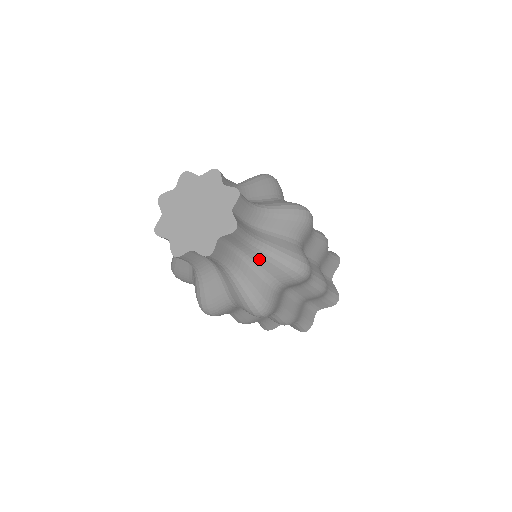
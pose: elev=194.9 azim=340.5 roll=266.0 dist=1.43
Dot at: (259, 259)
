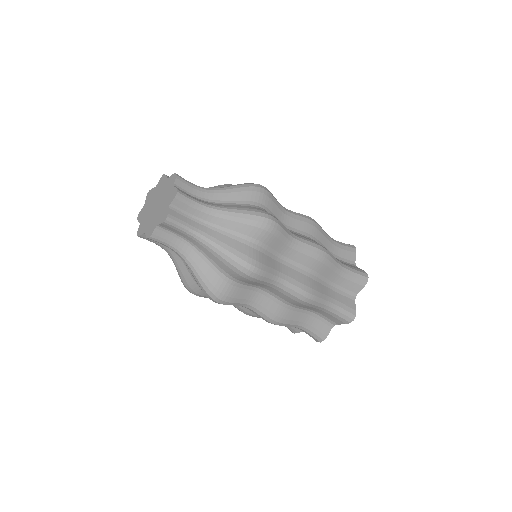
Dot at: (221, 222)
